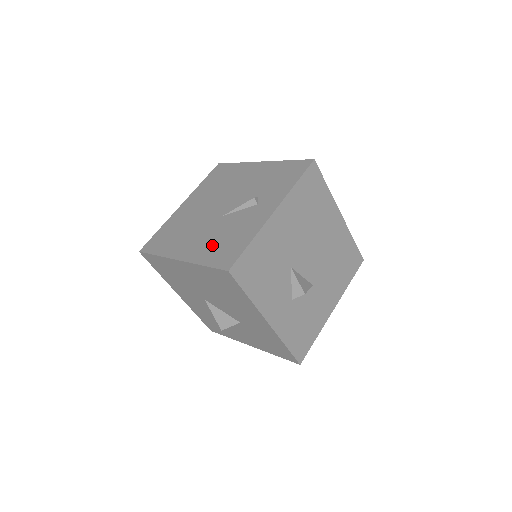
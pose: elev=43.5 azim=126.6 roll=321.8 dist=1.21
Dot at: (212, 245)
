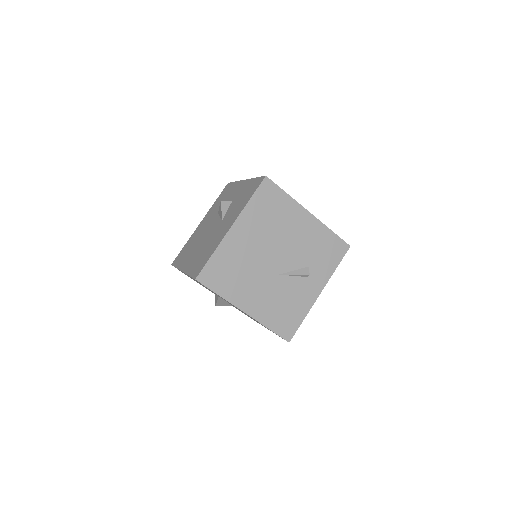
Dot at: (274, 309)
